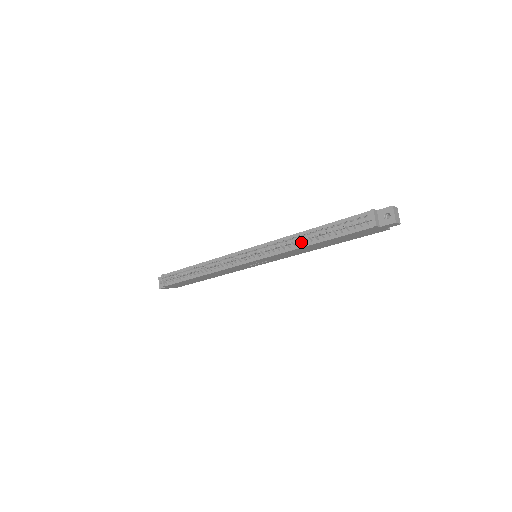
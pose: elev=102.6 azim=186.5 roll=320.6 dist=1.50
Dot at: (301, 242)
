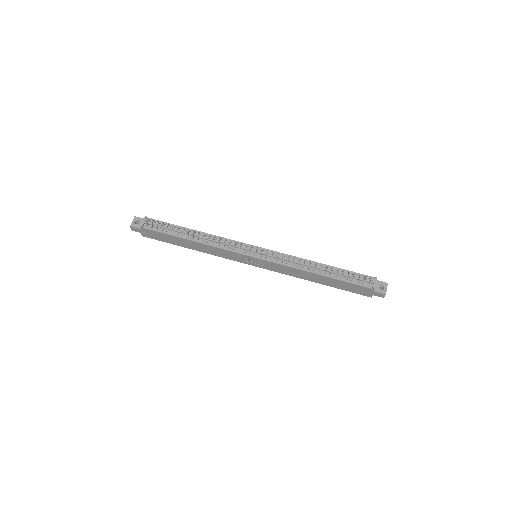
Dot at: (309, 268)
